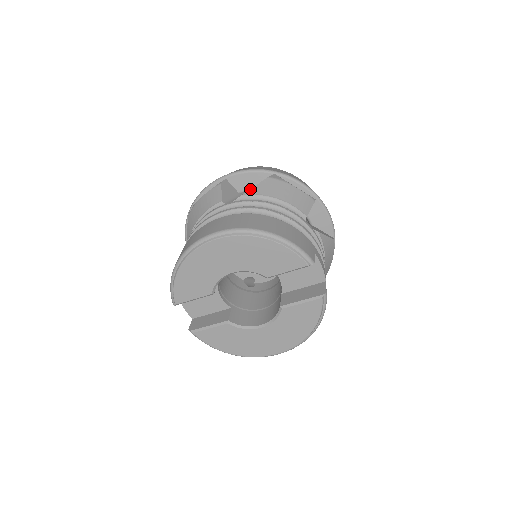
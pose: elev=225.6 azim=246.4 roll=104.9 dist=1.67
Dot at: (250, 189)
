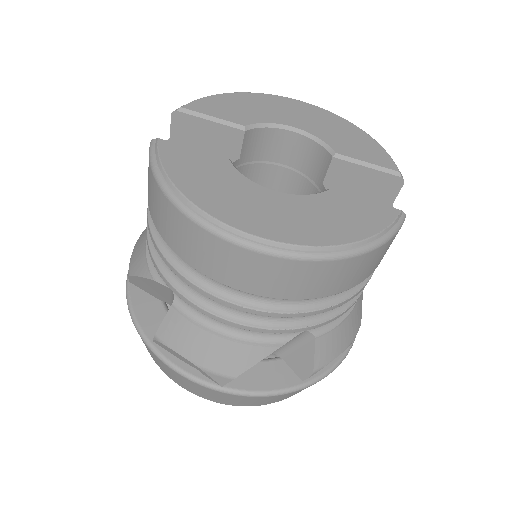
Dot at: occluded
